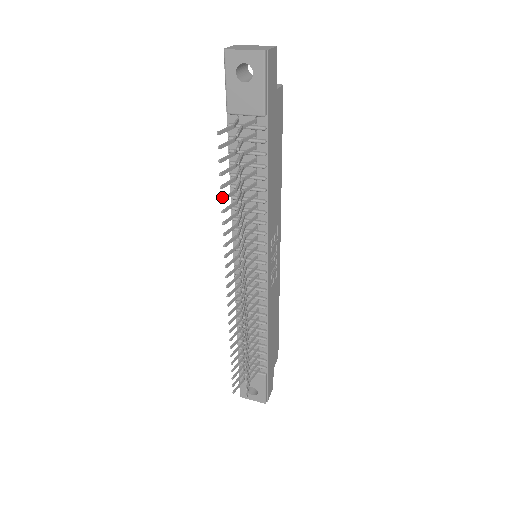
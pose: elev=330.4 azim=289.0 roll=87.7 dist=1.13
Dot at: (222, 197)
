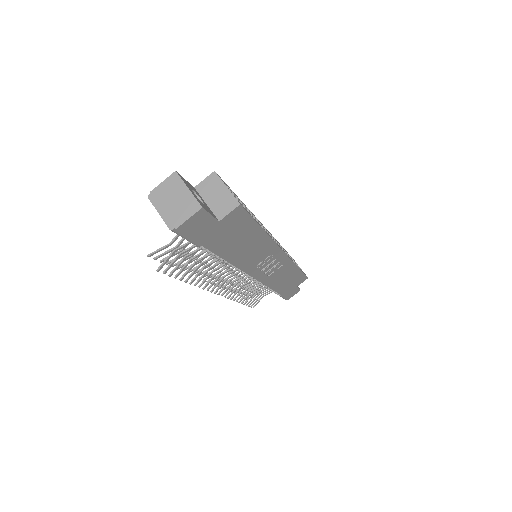
Dot at: occluded
